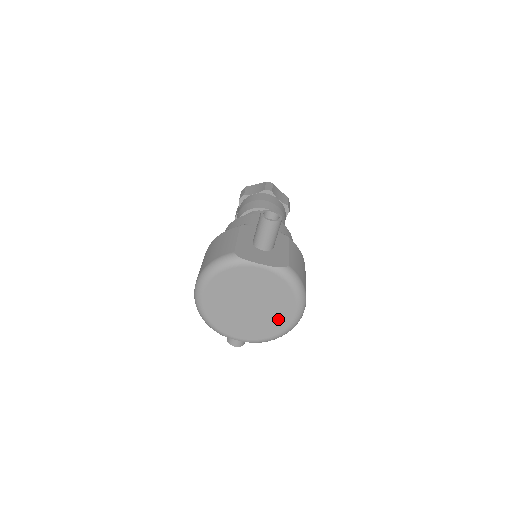
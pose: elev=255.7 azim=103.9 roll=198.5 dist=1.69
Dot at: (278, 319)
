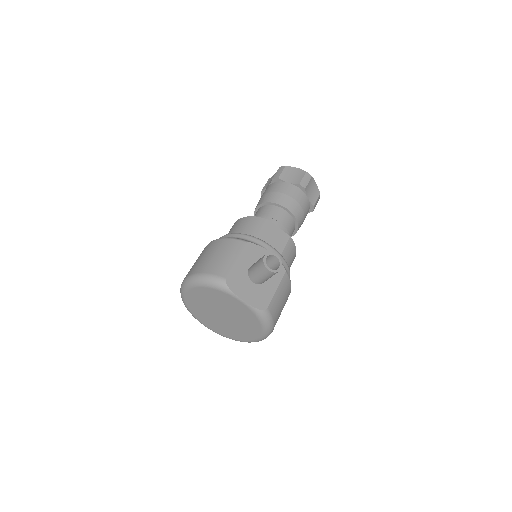
Dot at: (242, 334)
